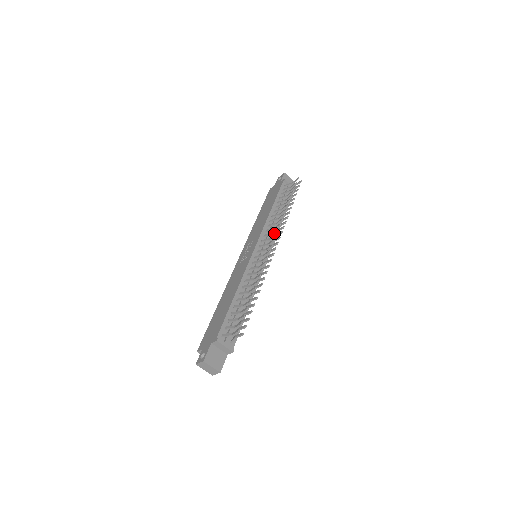
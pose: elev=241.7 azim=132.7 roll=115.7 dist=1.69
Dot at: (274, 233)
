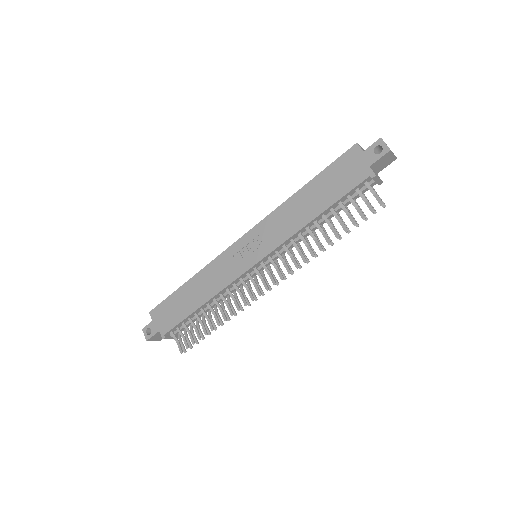
Dot at: (285, 266)
